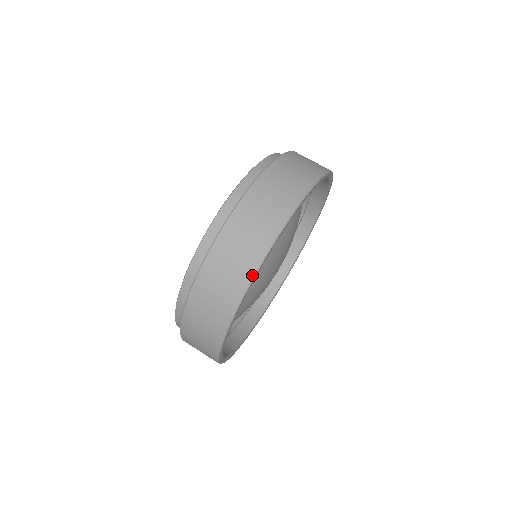
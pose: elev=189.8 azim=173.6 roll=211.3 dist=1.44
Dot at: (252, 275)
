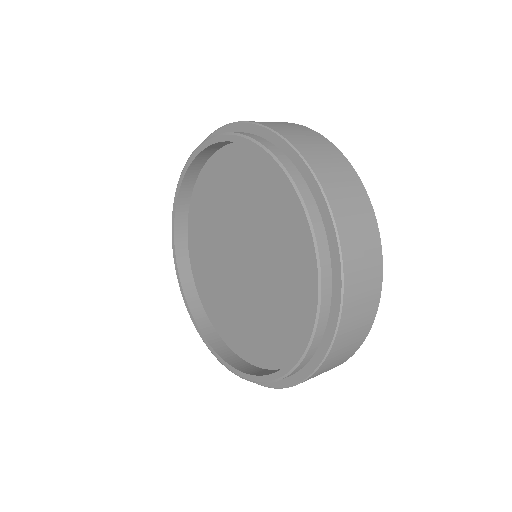
Dot at: (382, 264)
